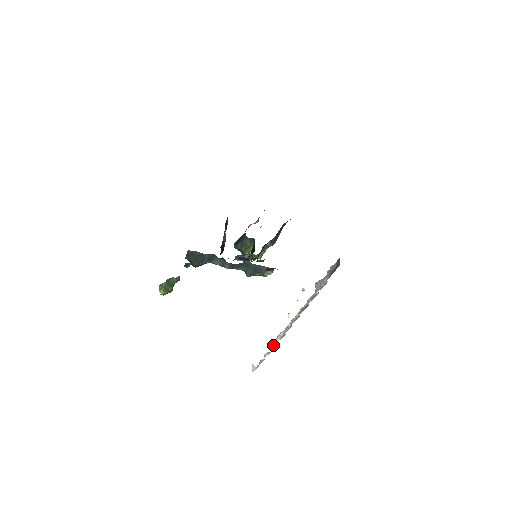
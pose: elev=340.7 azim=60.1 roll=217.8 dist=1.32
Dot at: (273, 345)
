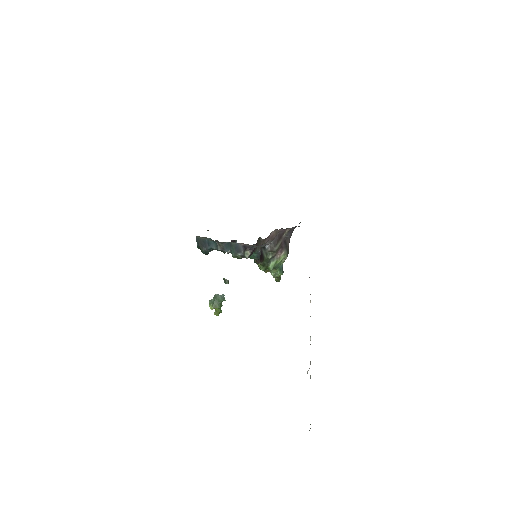
Dot at: occluded
